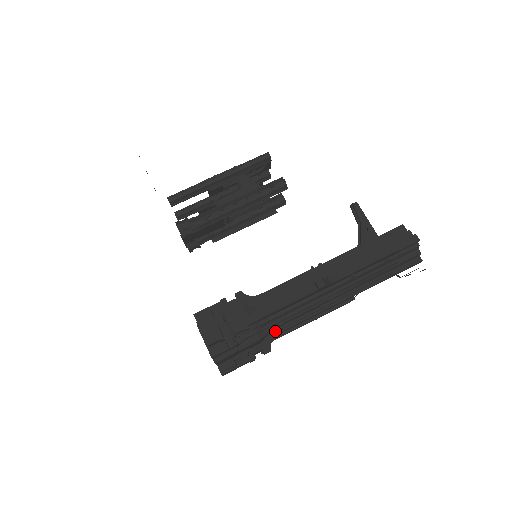
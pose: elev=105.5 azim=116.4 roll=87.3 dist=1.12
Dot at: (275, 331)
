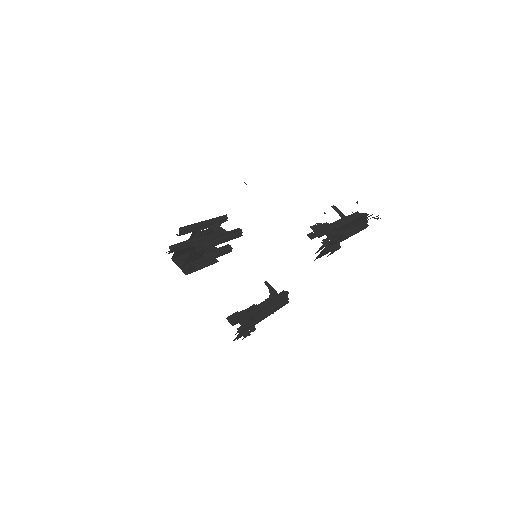
Dot at: occluded
